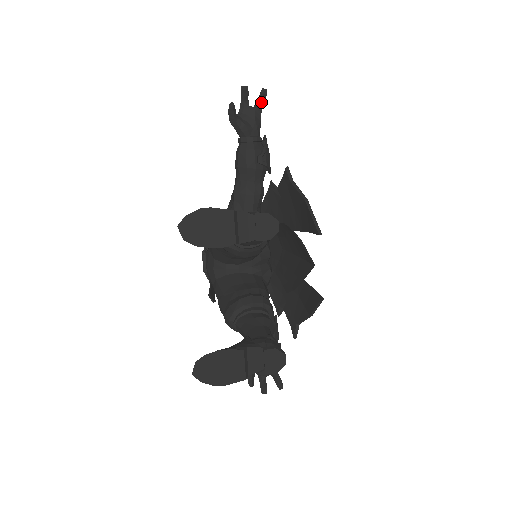
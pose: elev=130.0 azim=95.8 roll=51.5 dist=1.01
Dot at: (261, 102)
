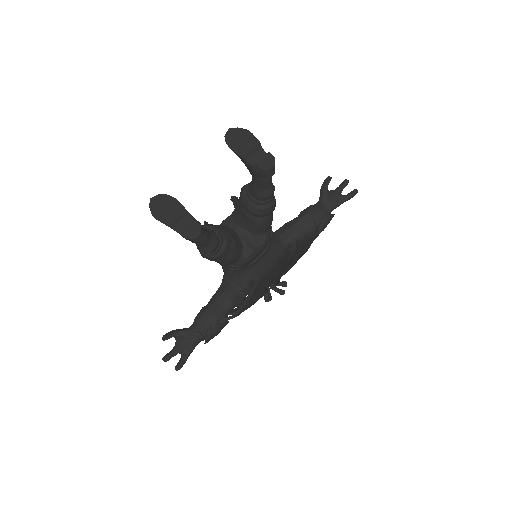
Dot at: (349, 196)
